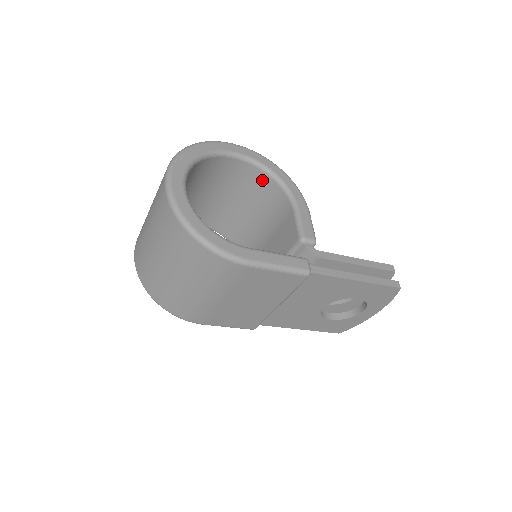
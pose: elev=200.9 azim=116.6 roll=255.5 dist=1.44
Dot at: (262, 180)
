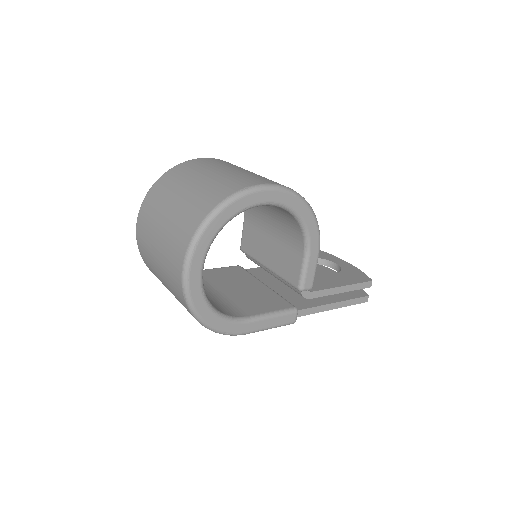
Dot at: (285, 212)
